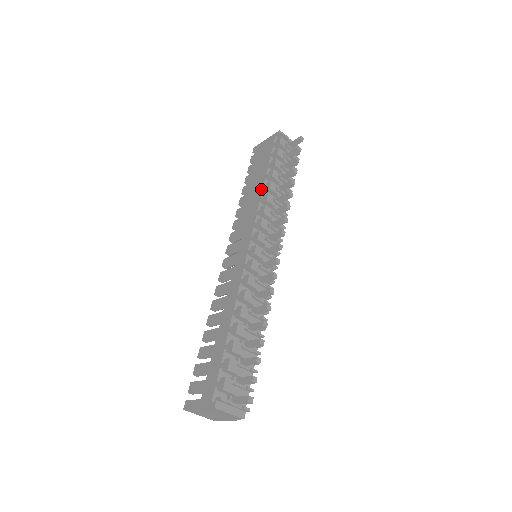
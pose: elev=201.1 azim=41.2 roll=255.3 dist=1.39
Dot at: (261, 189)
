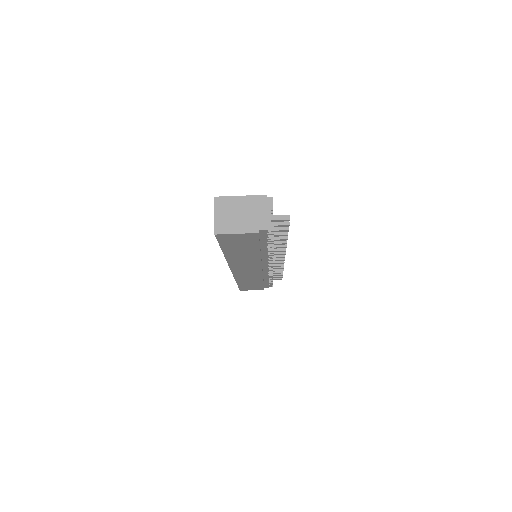
Dot at: occluded
